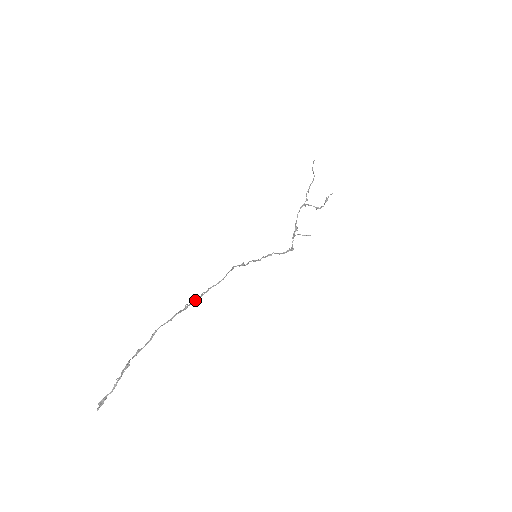
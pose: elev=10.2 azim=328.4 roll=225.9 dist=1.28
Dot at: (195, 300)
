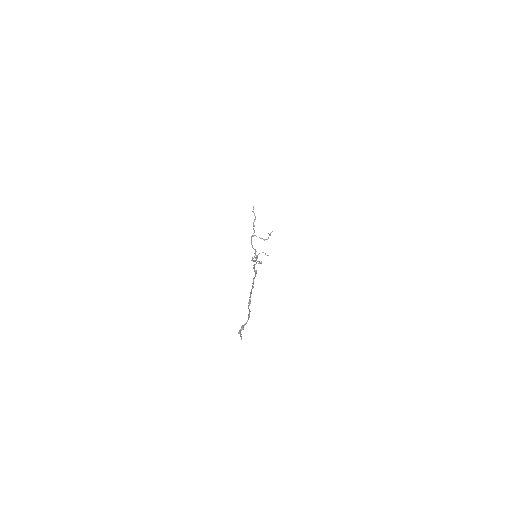
Dot at: occluded
